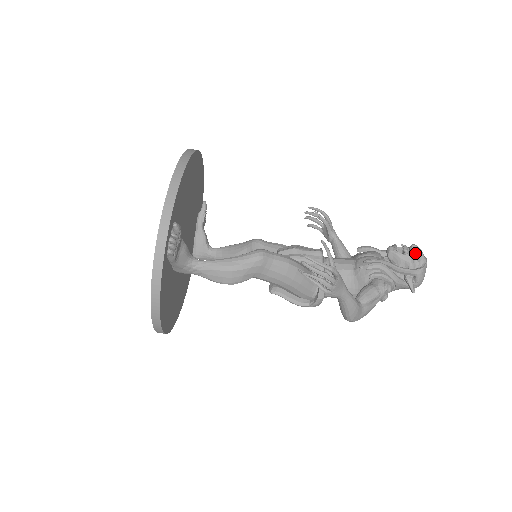
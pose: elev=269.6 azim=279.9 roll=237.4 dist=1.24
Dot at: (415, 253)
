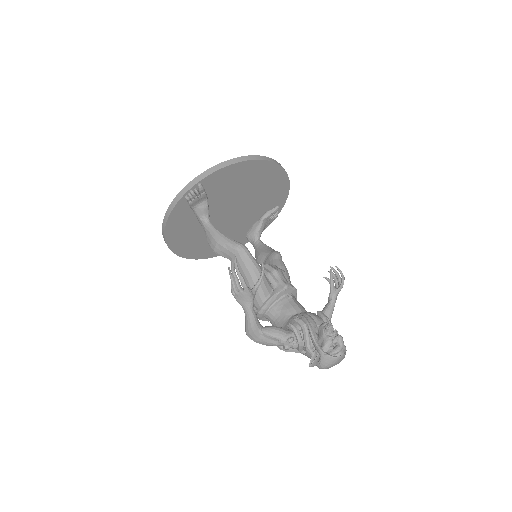
Dot at: (335, 342)
